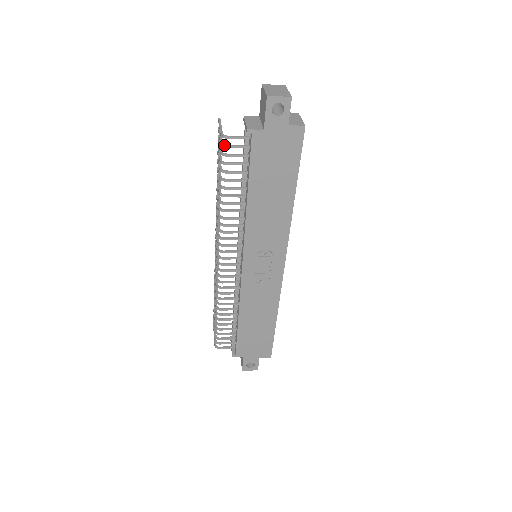
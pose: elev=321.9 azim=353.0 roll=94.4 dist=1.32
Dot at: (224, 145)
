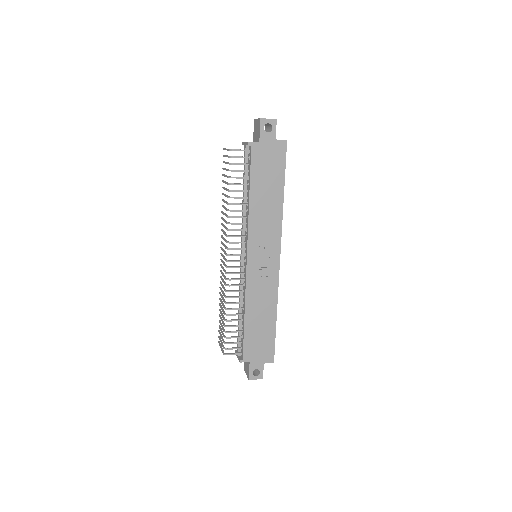
Dot at: (231, 156)
